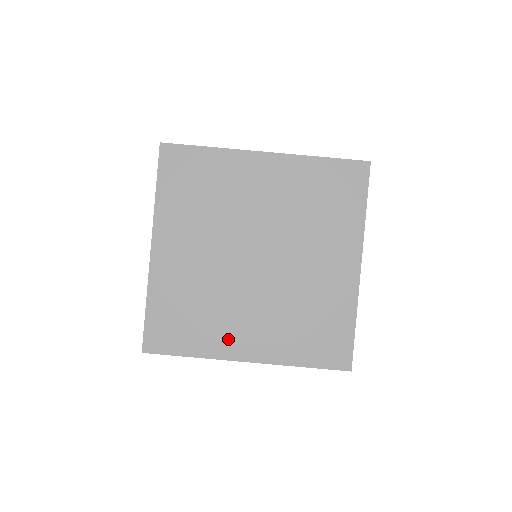
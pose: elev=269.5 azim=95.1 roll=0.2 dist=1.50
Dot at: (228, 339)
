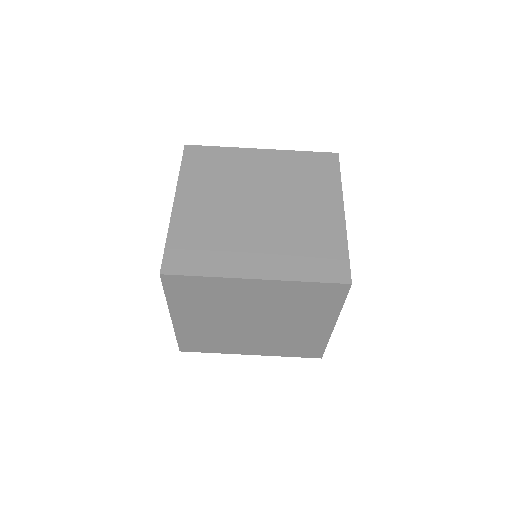
Dot at: (237, 348)
